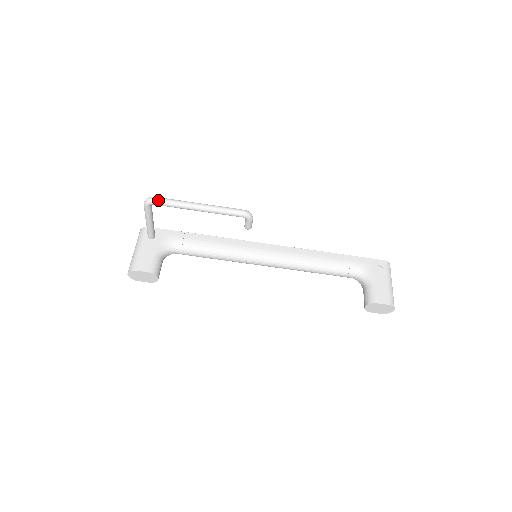
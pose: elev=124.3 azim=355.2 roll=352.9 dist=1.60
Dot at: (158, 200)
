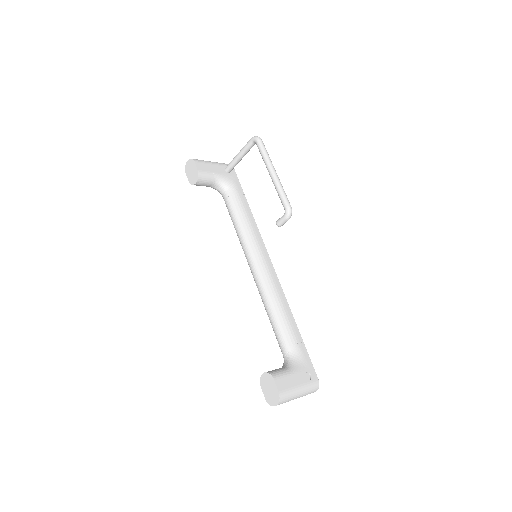
Dot at: (261, 142)
